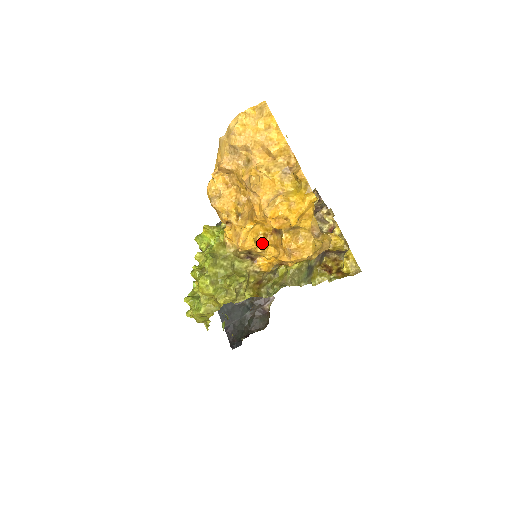
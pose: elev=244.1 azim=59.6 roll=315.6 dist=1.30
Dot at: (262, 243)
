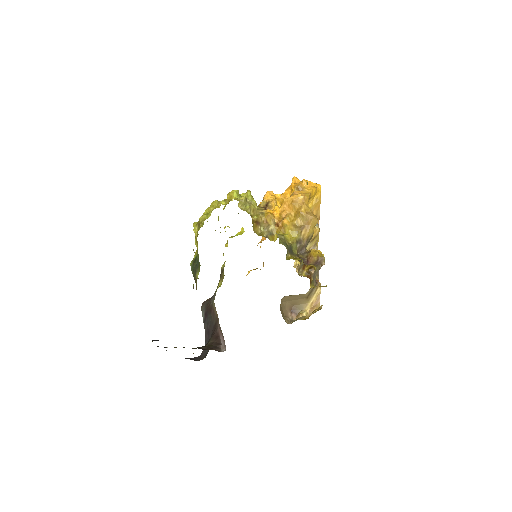
Dot at: (278, 202)
